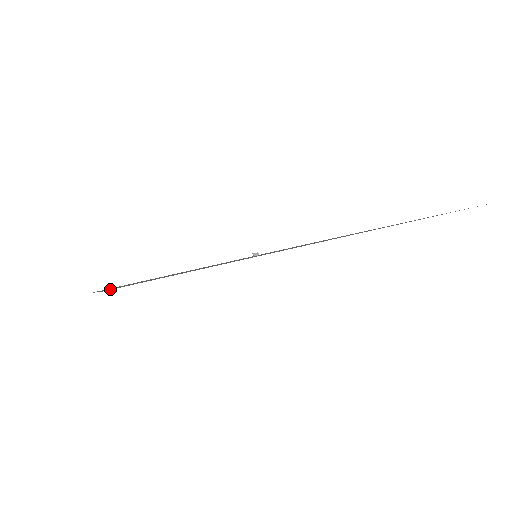
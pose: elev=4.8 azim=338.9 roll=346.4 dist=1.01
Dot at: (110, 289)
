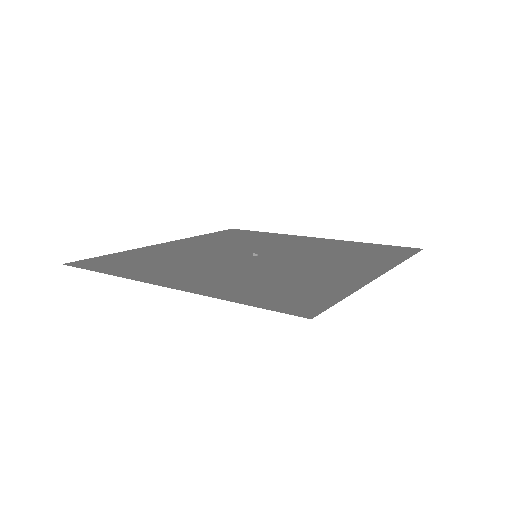
Dot at: (97, 258)
